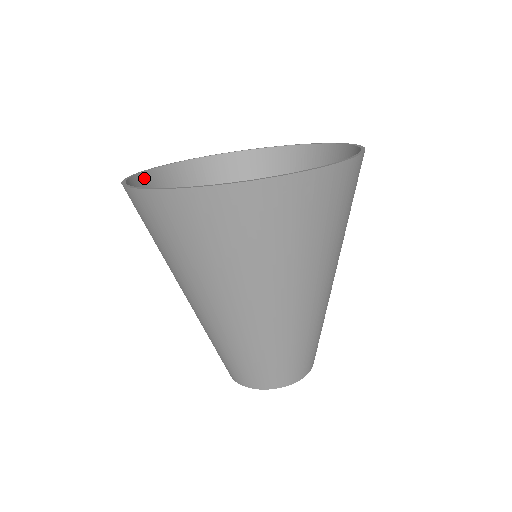
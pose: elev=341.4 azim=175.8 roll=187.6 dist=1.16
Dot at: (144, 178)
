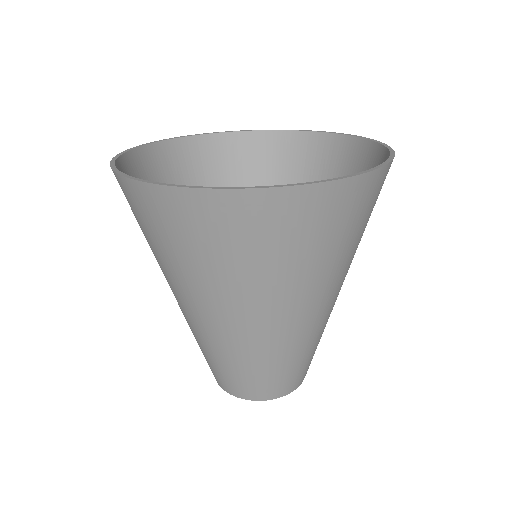
Dot at: occluded
